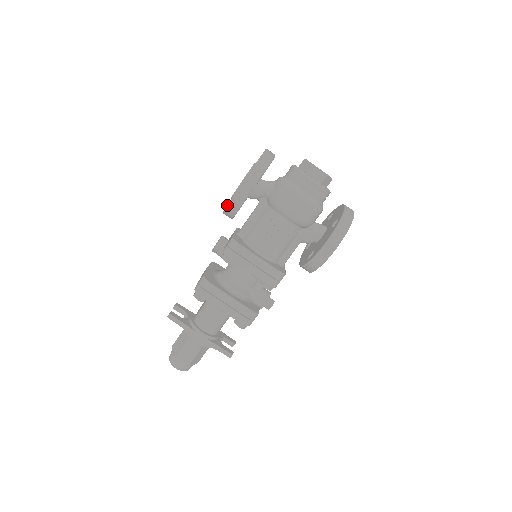
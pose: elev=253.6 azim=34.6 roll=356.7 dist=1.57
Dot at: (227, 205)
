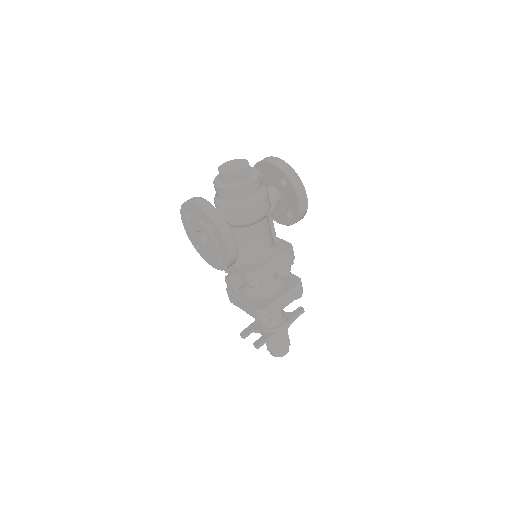
Dot at: (227, 267)
